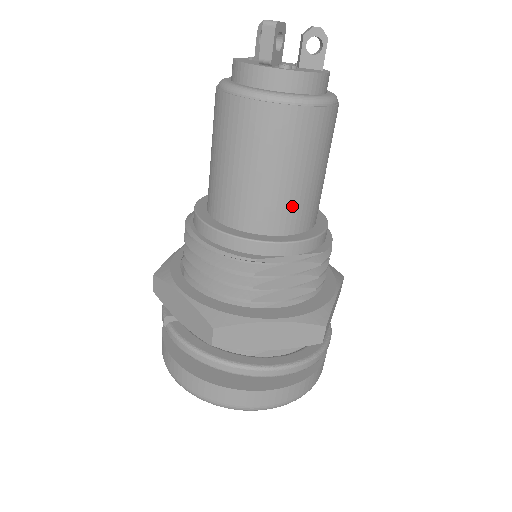
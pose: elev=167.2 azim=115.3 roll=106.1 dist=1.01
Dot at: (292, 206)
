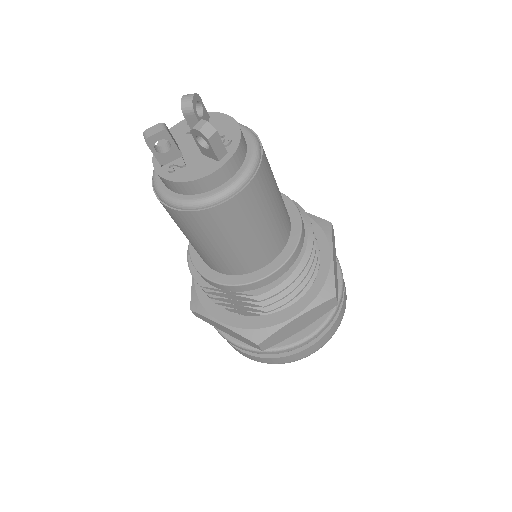
Dot at: (218, 261)
